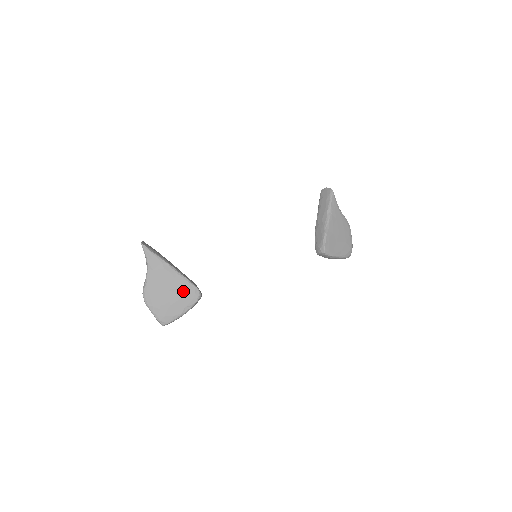
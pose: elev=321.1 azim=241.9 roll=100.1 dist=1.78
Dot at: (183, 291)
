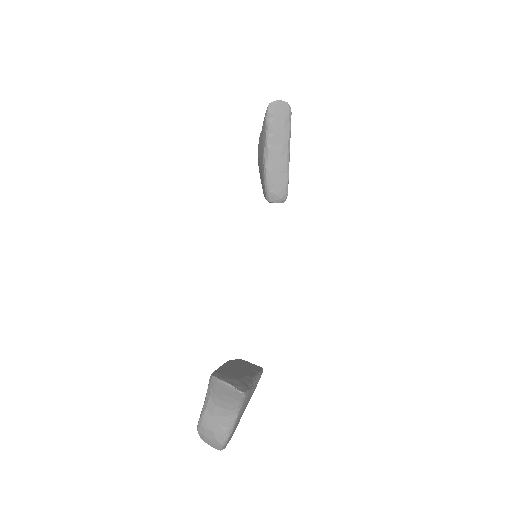
Dot at: occluded
